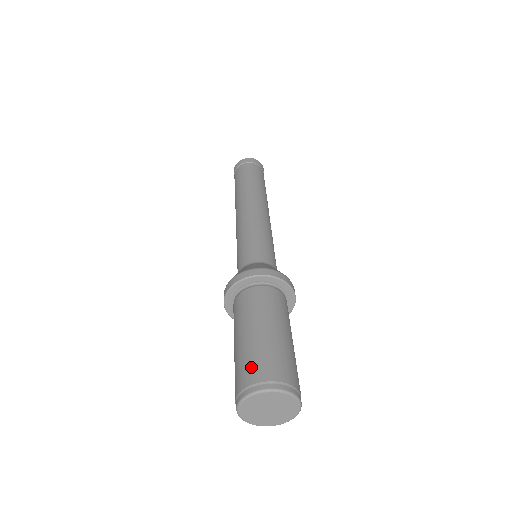
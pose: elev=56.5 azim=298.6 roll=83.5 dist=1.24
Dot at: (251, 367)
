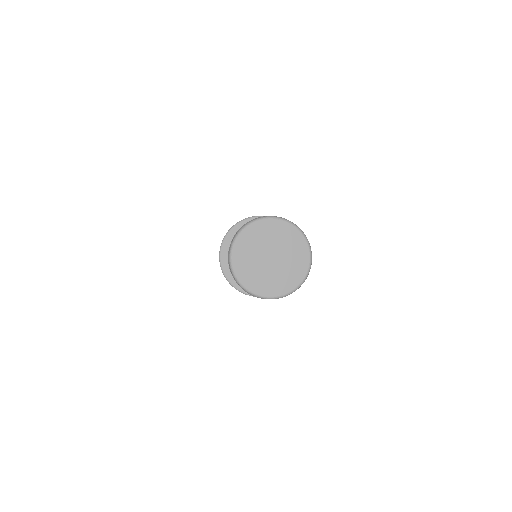
Dot at: occluded
